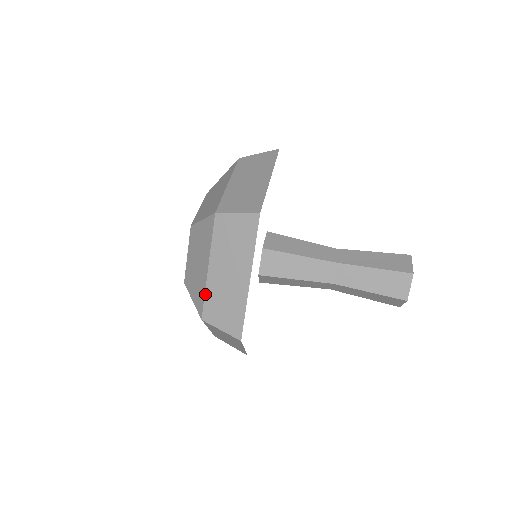
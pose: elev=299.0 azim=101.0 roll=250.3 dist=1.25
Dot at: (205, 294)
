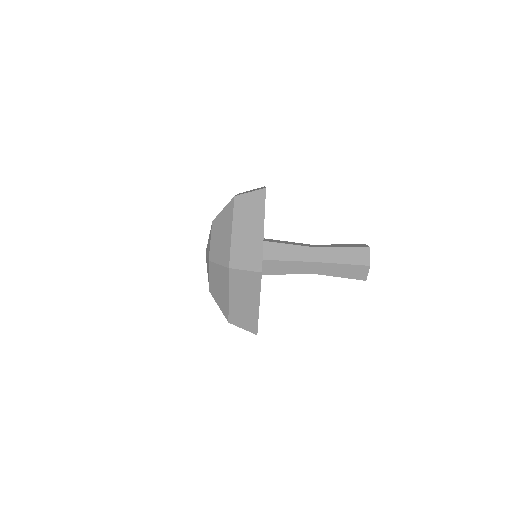
Dot at: occluded
